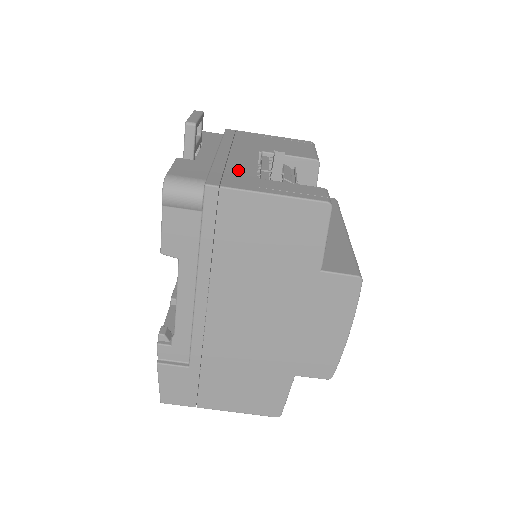
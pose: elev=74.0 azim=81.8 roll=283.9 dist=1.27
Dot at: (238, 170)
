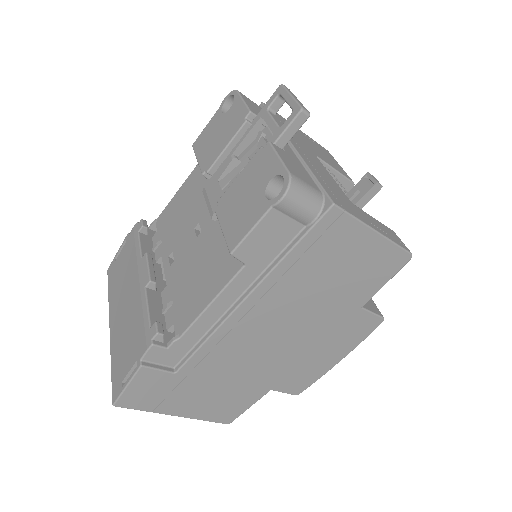
Dot at: (332, 185)
